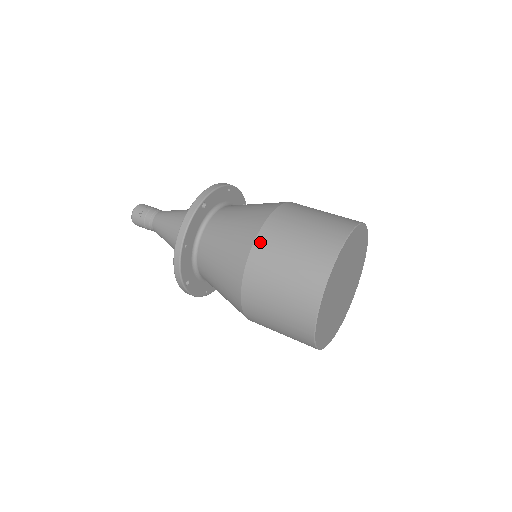
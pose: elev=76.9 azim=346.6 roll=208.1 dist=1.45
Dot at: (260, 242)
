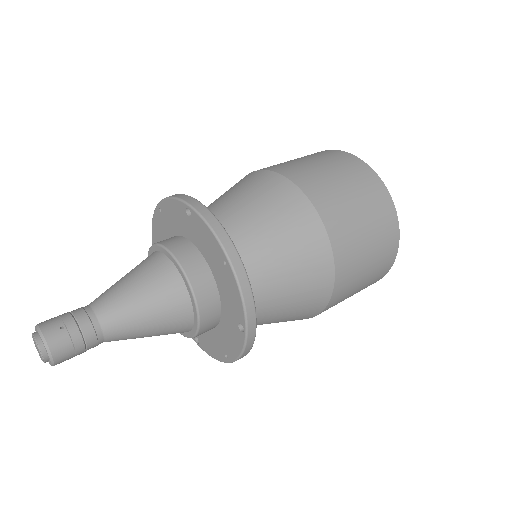
Dot at: (307, 187)
